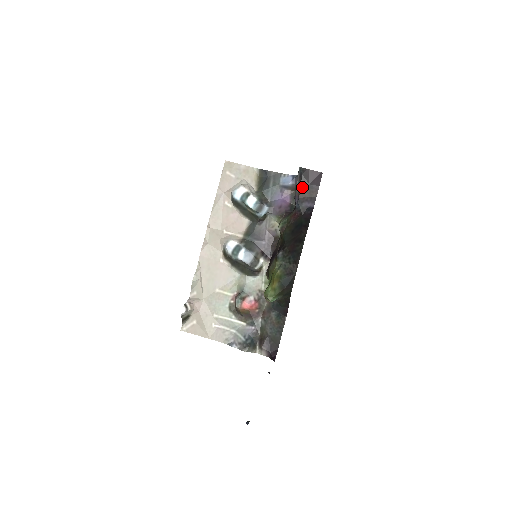
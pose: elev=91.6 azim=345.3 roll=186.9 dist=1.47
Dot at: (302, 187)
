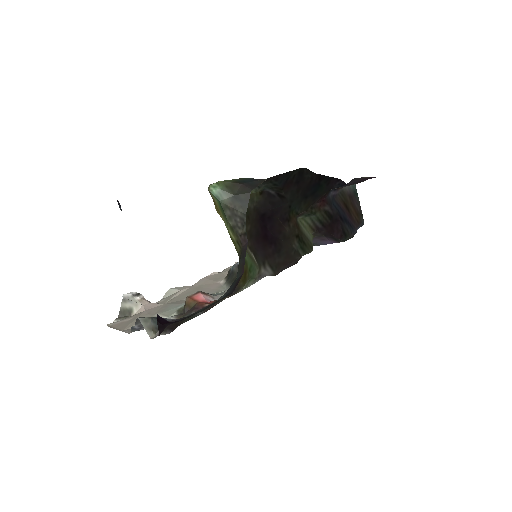
Dot at: occluded
